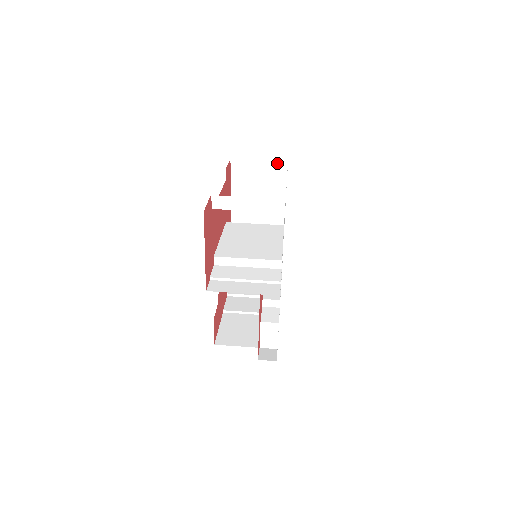
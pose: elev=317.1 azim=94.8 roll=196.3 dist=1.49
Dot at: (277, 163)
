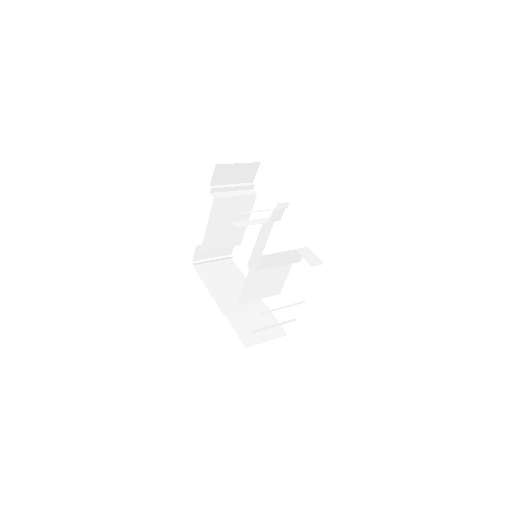
Dot at: (225, 257)
